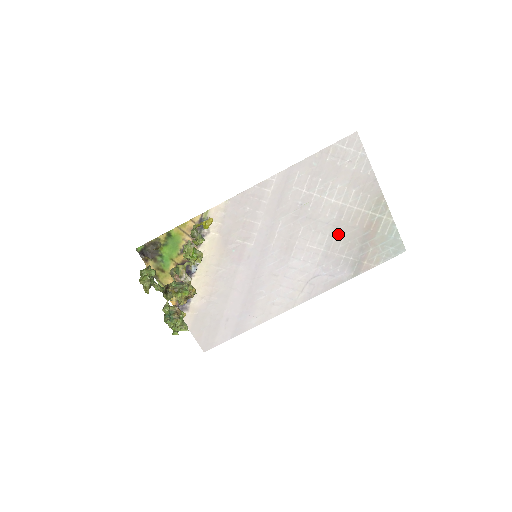
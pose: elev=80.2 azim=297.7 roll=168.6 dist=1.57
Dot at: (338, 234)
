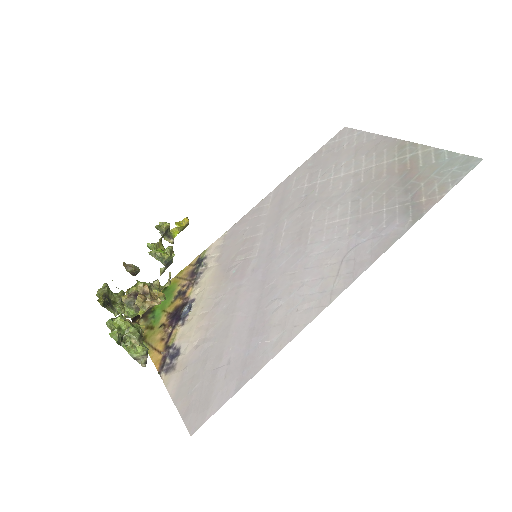
Dot at: (363, 195)
